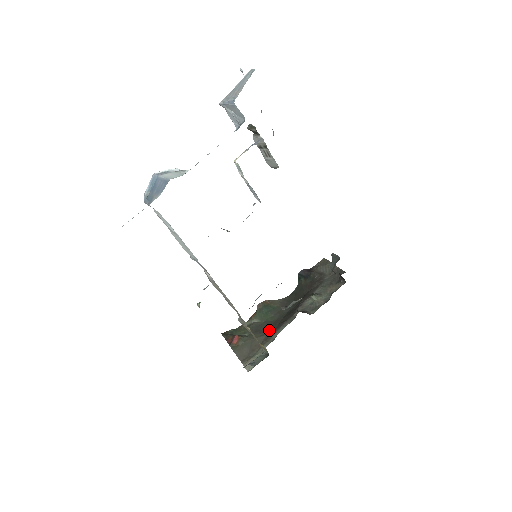
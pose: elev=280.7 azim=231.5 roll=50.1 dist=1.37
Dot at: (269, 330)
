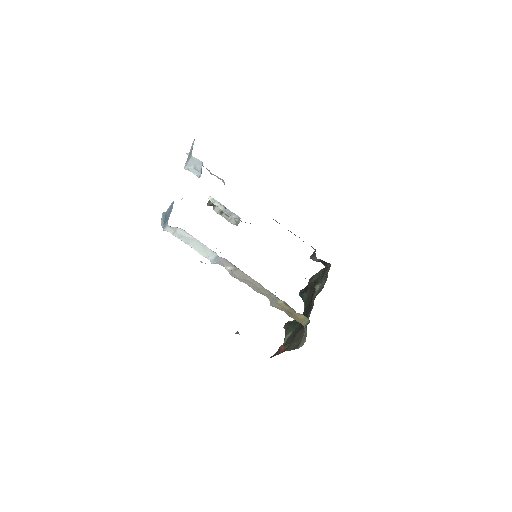
Dot at: (302, 325)
